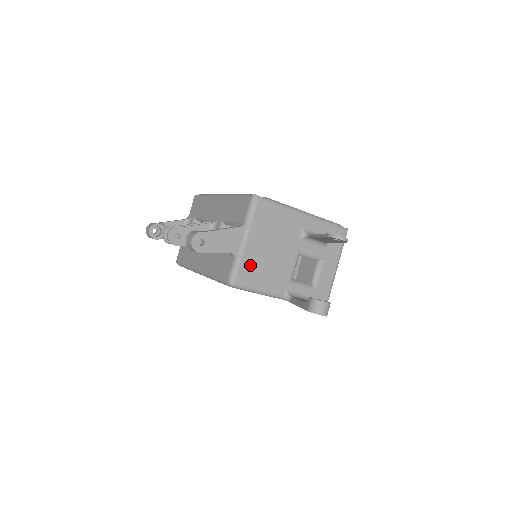
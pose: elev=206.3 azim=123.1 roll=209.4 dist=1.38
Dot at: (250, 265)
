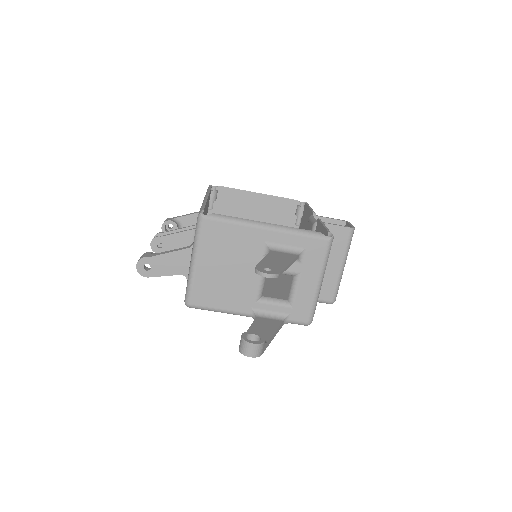
Dot at: (204, 286)
